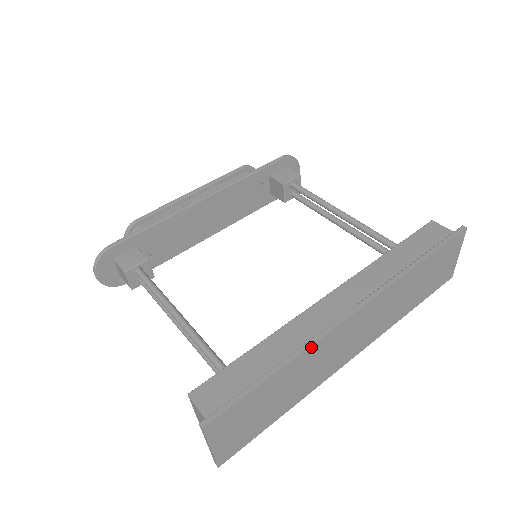
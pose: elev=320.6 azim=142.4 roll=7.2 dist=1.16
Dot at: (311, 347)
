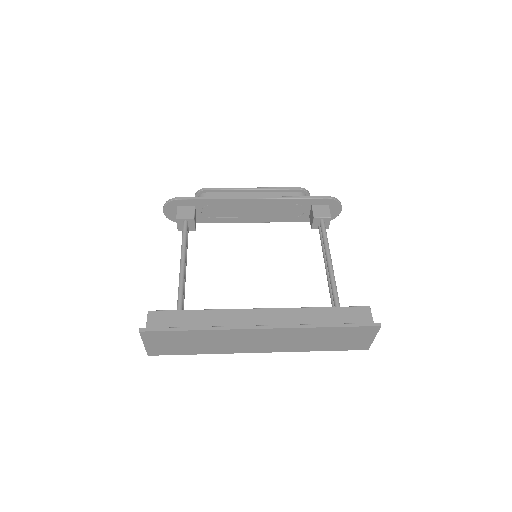
Dot at: (222, 330)
